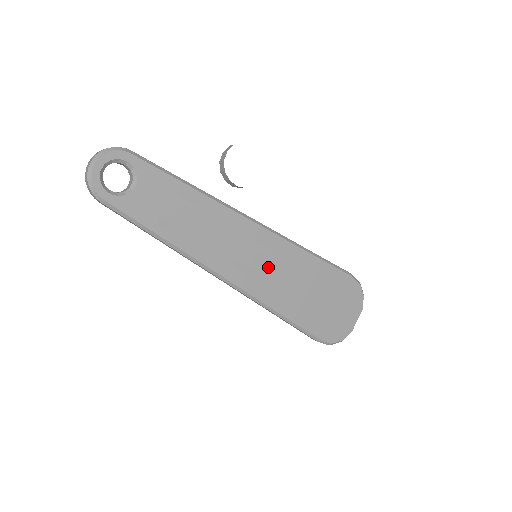
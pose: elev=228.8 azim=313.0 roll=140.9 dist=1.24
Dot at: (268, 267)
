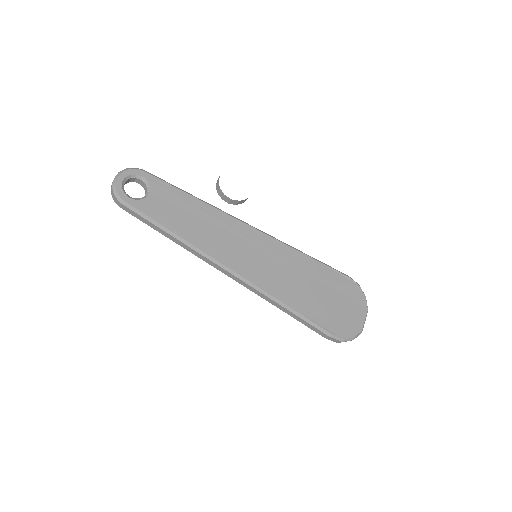
Dot at: (268, 263)
